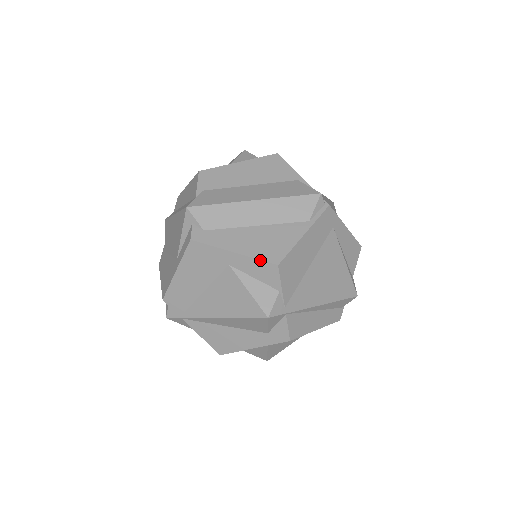
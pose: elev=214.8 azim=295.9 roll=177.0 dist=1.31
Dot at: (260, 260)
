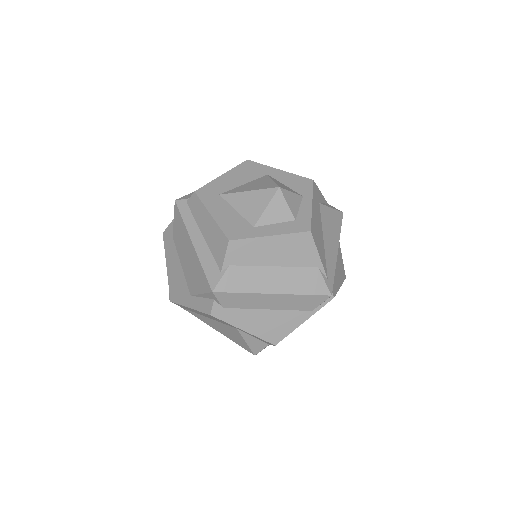
Dot at: (263, 340)
